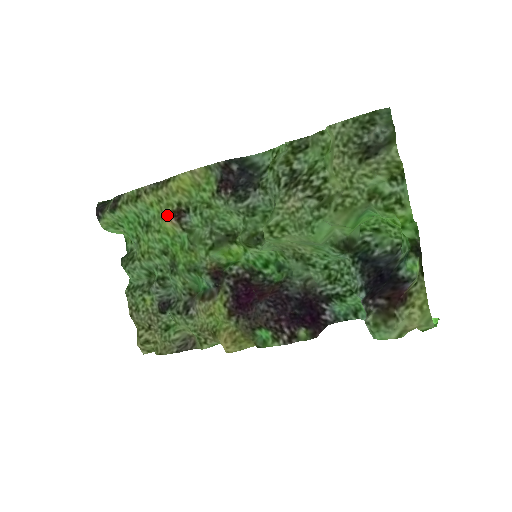
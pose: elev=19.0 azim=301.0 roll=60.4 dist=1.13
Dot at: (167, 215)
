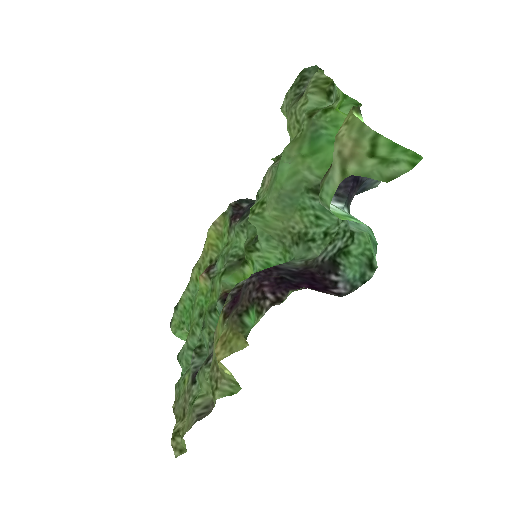
Dot at: (201, 274)
